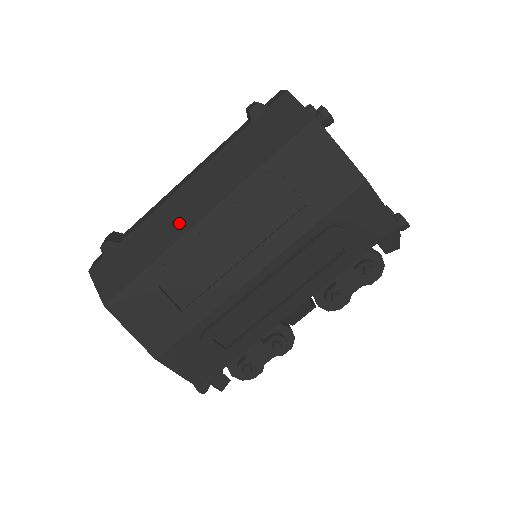
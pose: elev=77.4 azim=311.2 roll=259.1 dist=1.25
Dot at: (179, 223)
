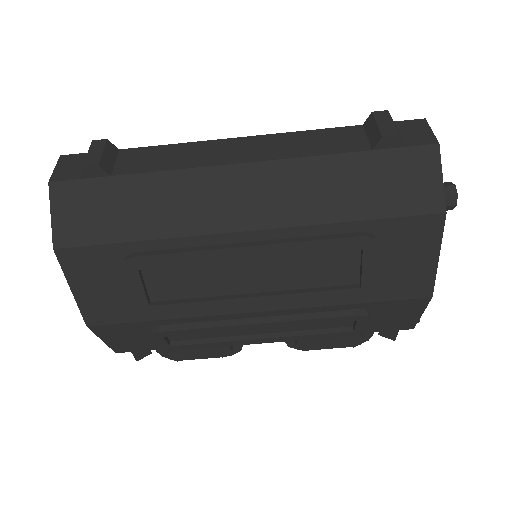
Dot at: (208, 214)
